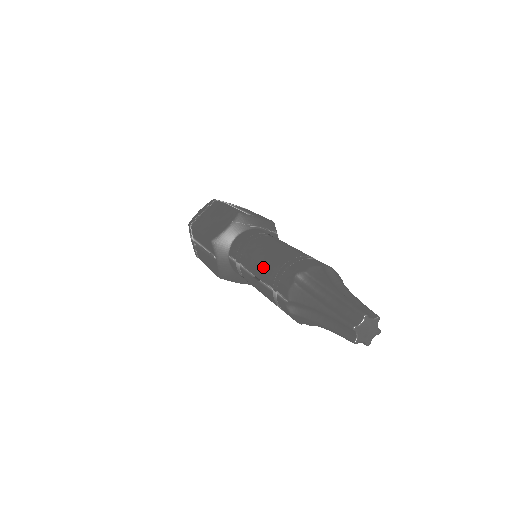
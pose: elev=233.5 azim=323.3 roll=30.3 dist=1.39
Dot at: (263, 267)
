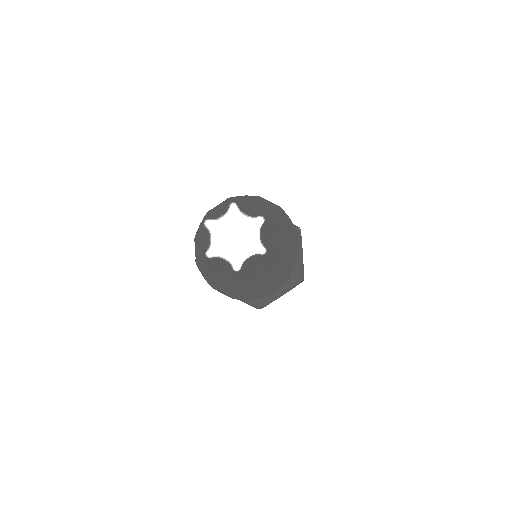
Dot at: occluded
